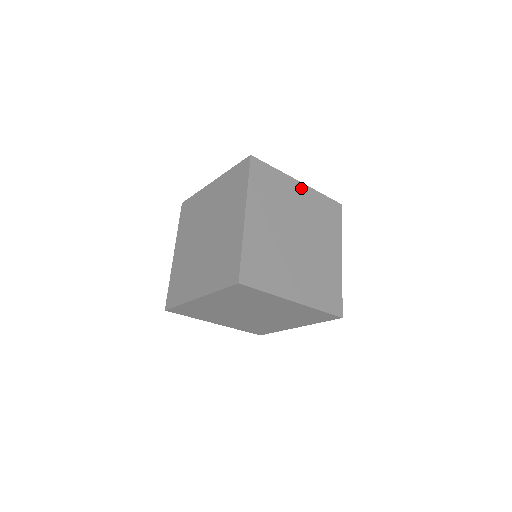
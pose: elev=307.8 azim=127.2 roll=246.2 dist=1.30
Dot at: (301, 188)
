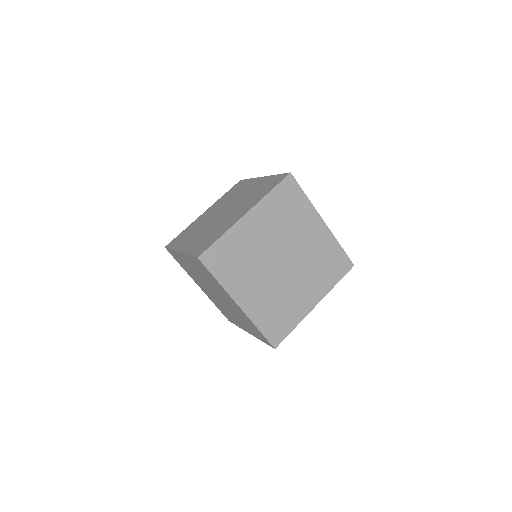
Dot at: occluded
